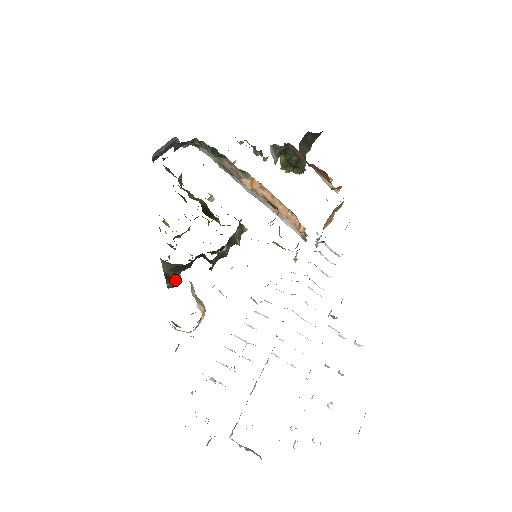
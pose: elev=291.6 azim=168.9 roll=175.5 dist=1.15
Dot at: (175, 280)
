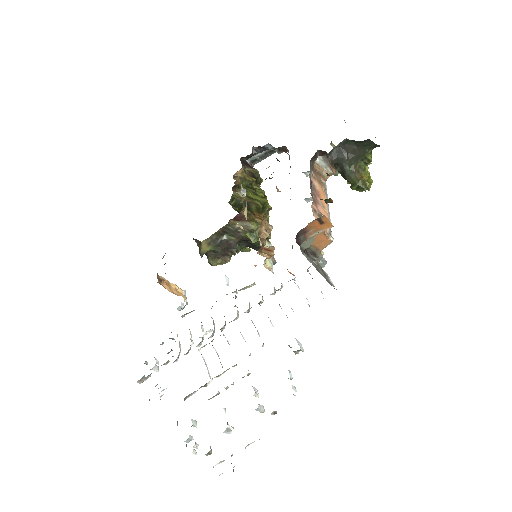
Dot at: (215, 260)
